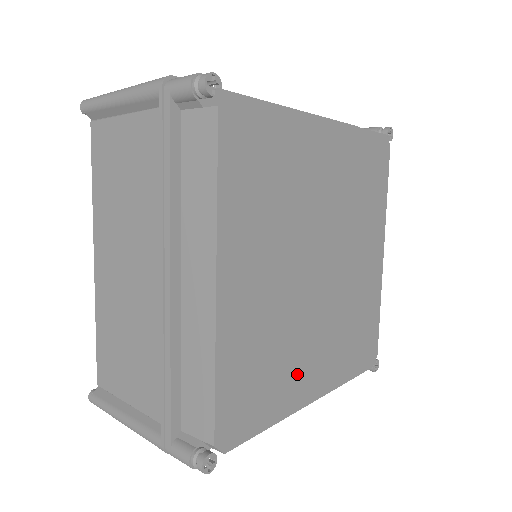
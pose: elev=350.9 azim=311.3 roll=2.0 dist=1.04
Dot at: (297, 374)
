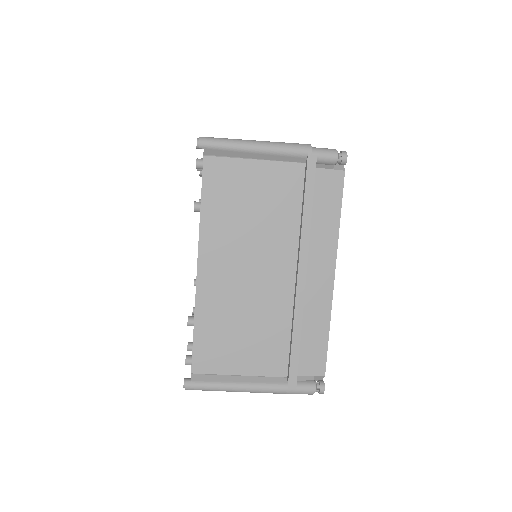
Dot at: occluded
